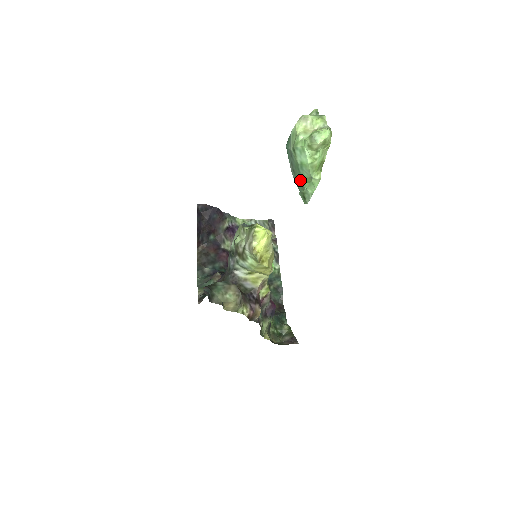
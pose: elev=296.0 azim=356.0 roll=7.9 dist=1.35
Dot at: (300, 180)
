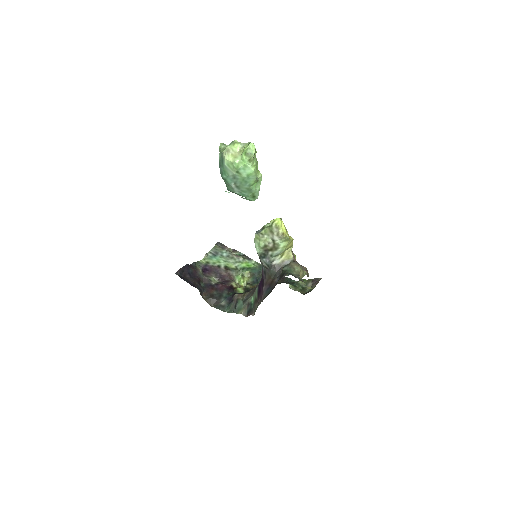
Dot at: (247, 188)
